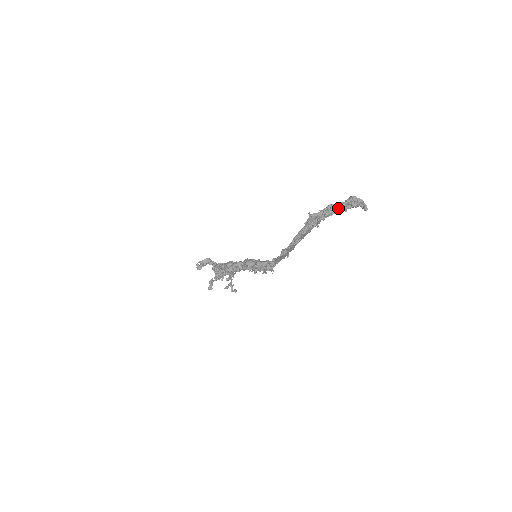
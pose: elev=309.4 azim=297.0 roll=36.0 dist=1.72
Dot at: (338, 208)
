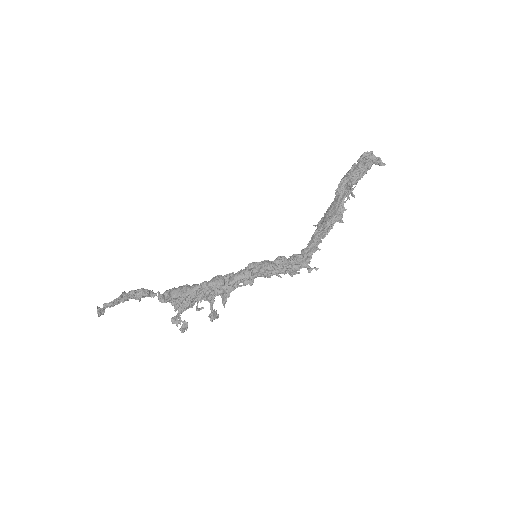
Dot at: (367, 167)
